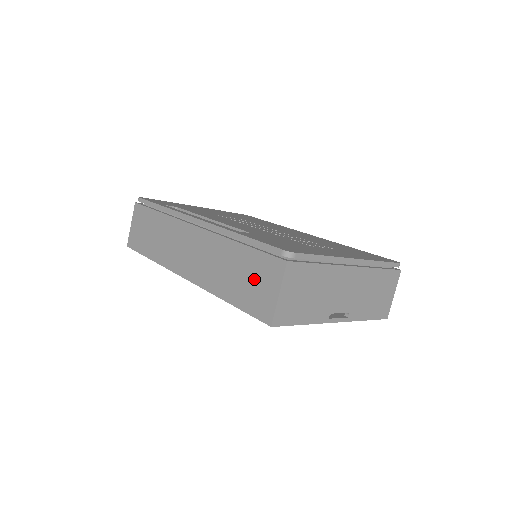
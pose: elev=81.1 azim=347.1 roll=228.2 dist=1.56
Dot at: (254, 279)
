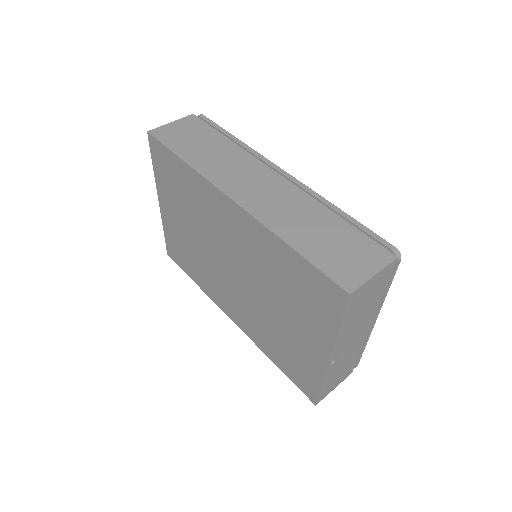
Dot at: (345, 249)
